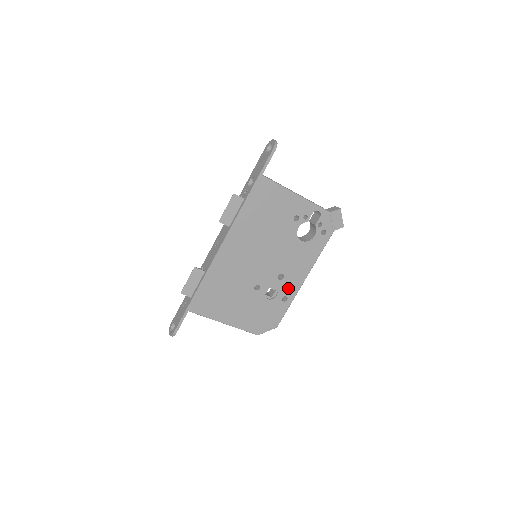
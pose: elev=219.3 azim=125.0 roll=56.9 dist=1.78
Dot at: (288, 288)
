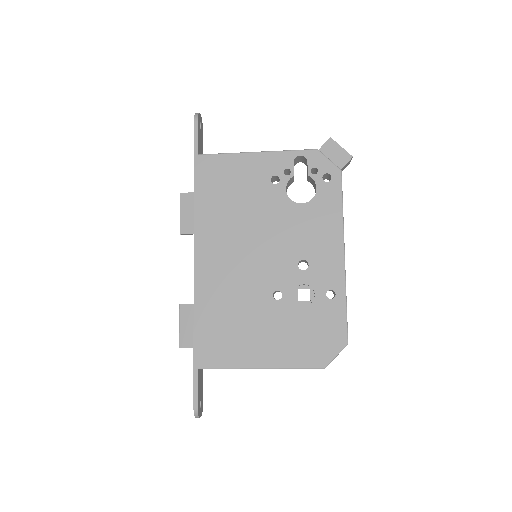
Dot at: (325, 276)
